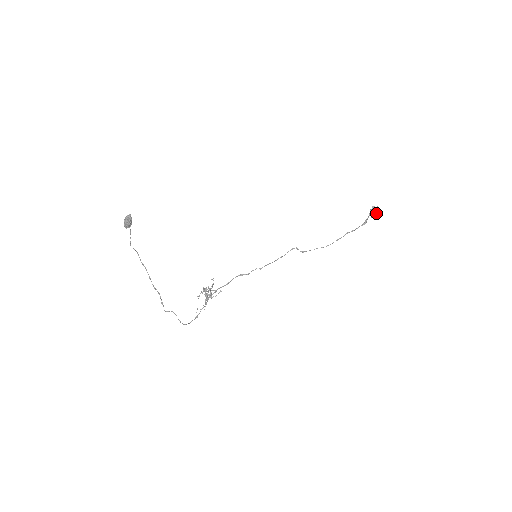
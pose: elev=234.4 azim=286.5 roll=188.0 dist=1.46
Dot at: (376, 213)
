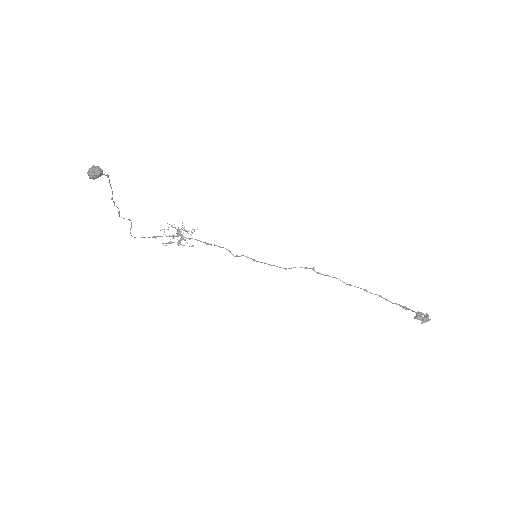
Dot at: (423, 320)
